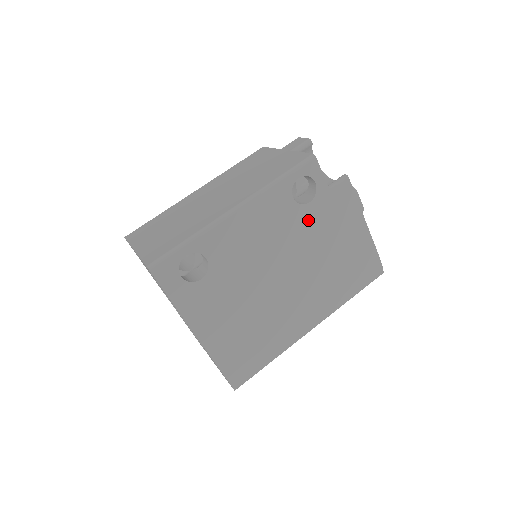
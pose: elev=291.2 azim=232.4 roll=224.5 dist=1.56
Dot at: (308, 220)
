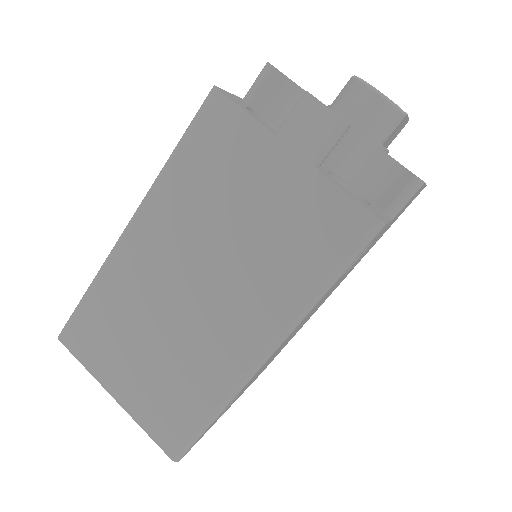
Dot at: occluded
